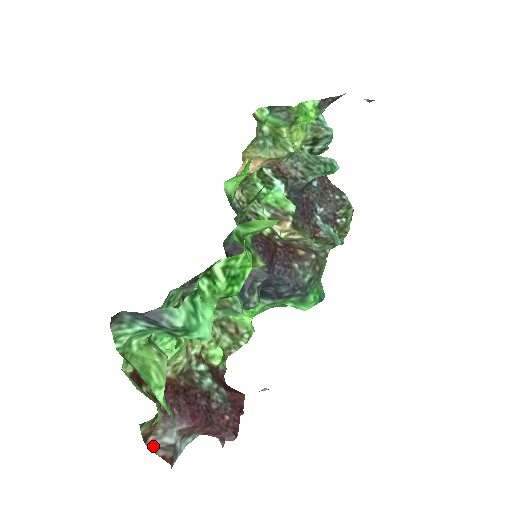
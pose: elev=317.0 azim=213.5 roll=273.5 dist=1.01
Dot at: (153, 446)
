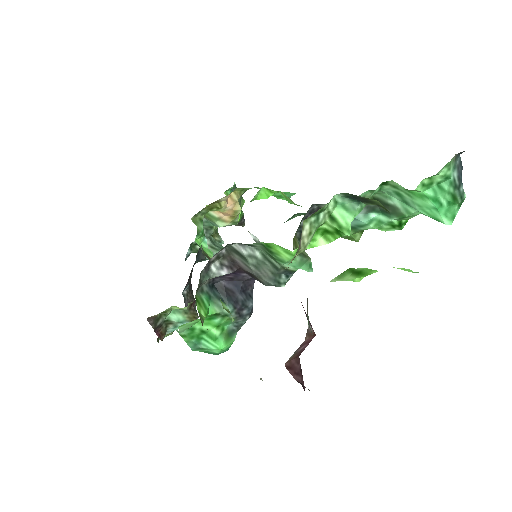
Dot at: occluded
